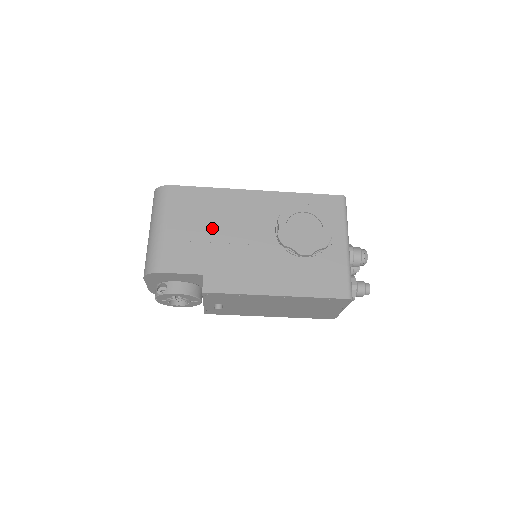
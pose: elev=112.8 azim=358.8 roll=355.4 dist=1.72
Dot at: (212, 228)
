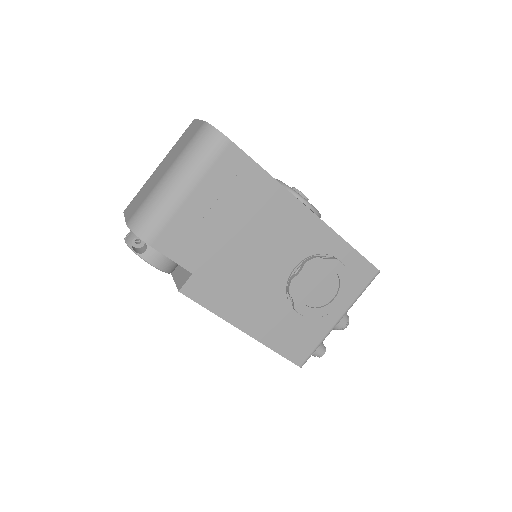
Dot at: (237, 227)
